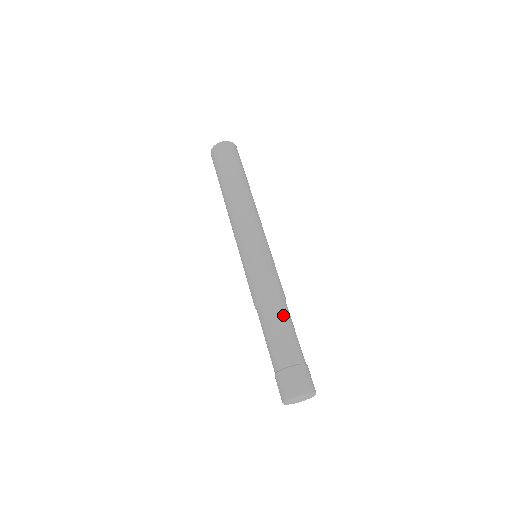
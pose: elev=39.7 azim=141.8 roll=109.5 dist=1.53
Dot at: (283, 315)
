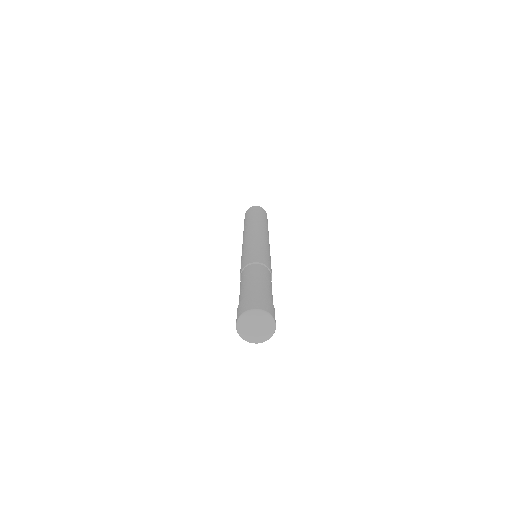
Dot at: (254, 271)
